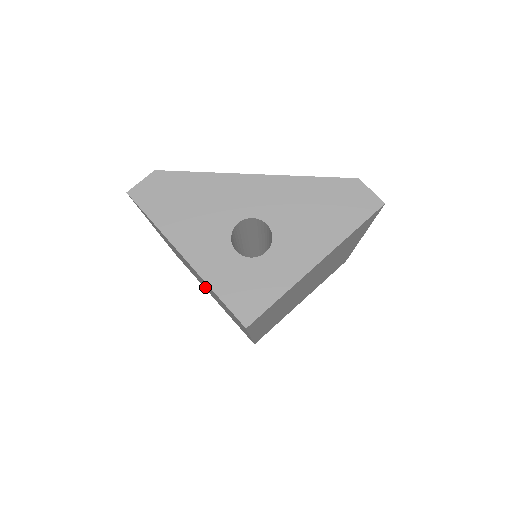
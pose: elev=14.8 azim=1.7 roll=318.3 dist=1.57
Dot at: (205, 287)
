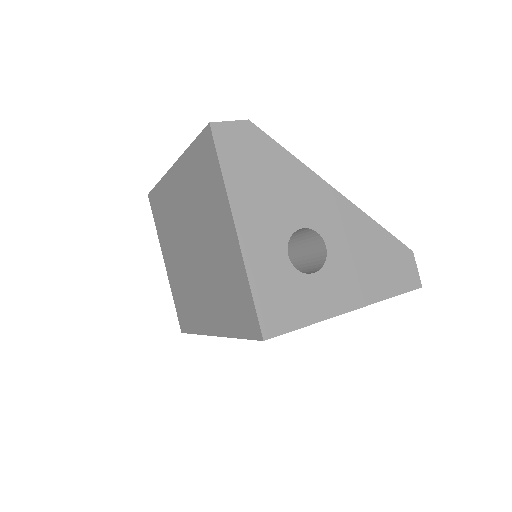
Dot at: (177, 253)
